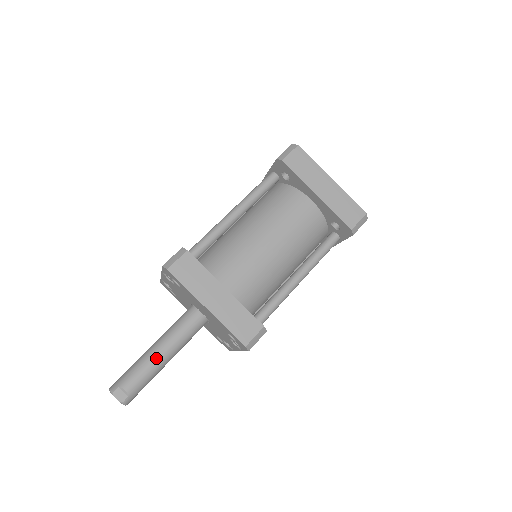
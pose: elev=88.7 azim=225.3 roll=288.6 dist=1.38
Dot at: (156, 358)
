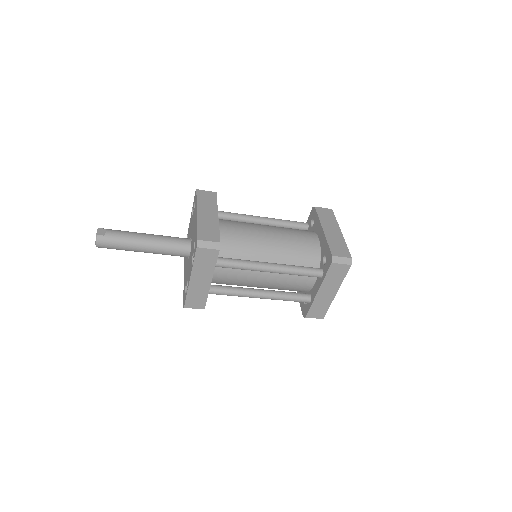
Dot at: (141, 235)
